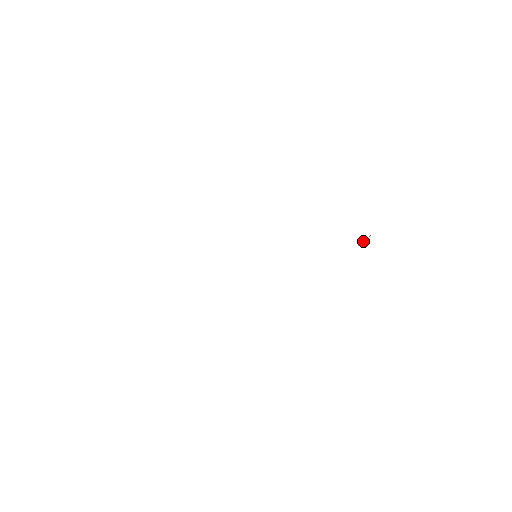
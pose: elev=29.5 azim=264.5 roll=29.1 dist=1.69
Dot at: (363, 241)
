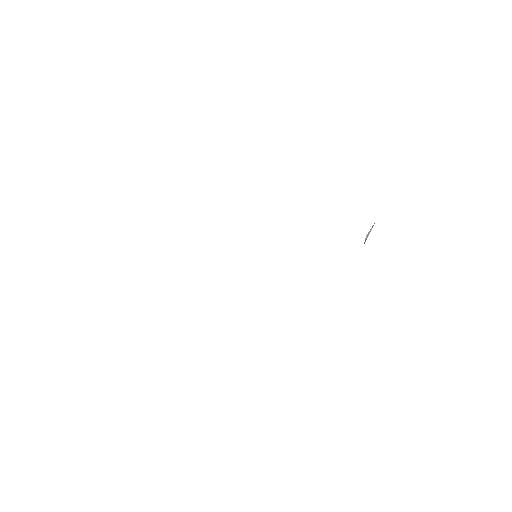
Dot at: (368, 232)
